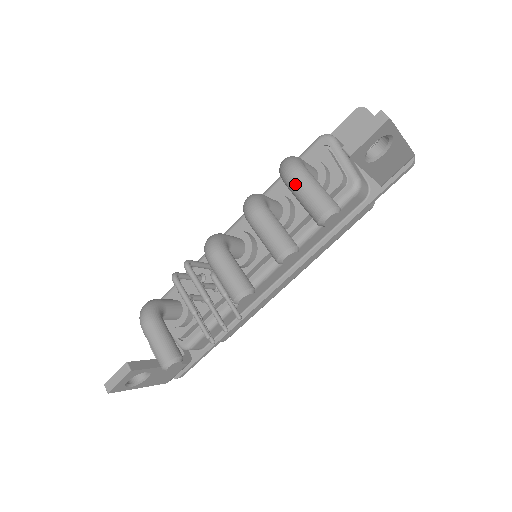
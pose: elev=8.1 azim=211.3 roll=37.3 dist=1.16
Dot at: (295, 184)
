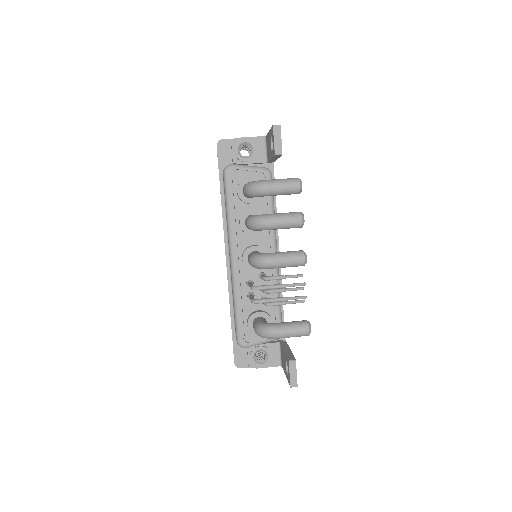
Dot at: (273, 189)
